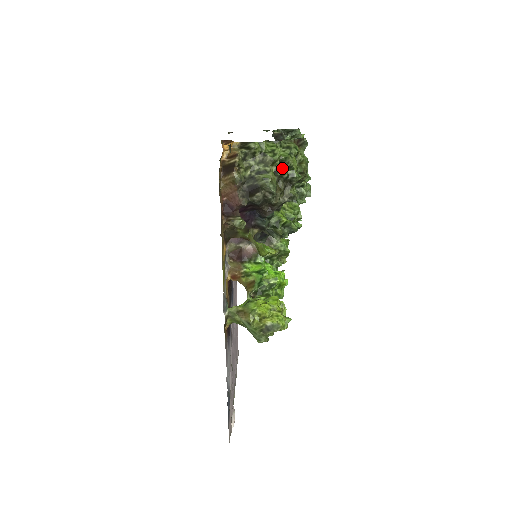
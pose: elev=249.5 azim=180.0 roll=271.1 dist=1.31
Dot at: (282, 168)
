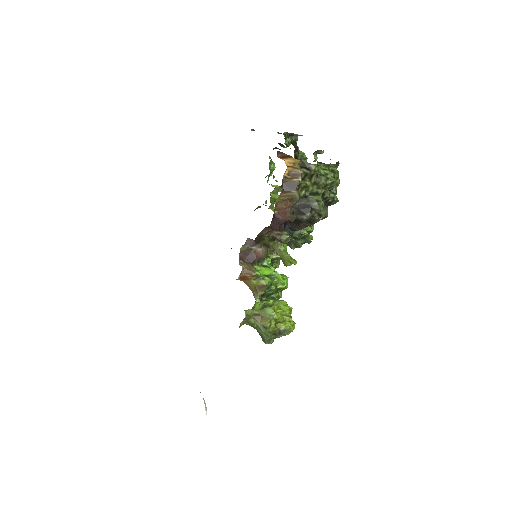
Dot at: occluded
